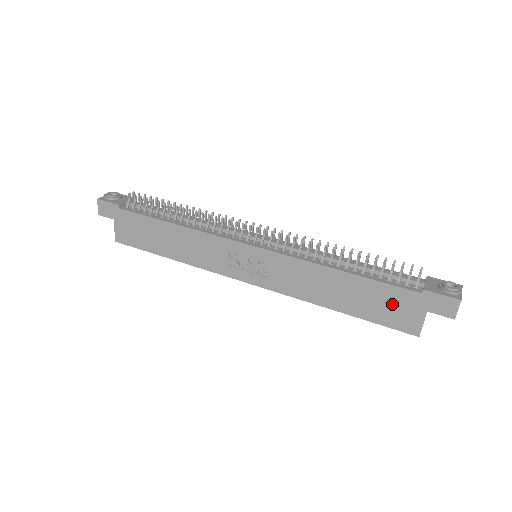
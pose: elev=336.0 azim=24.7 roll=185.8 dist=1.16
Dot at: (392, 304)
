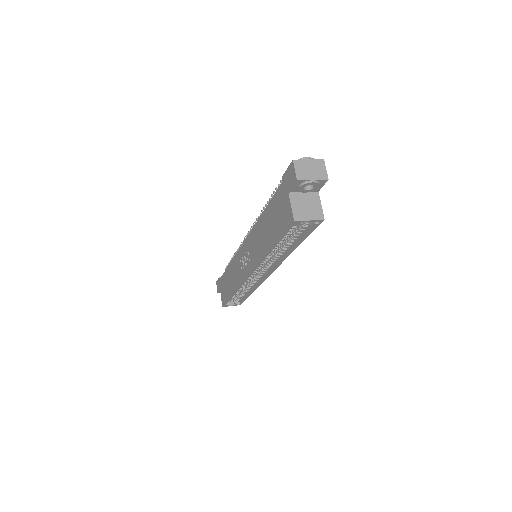
Dot at: (279, 209)
